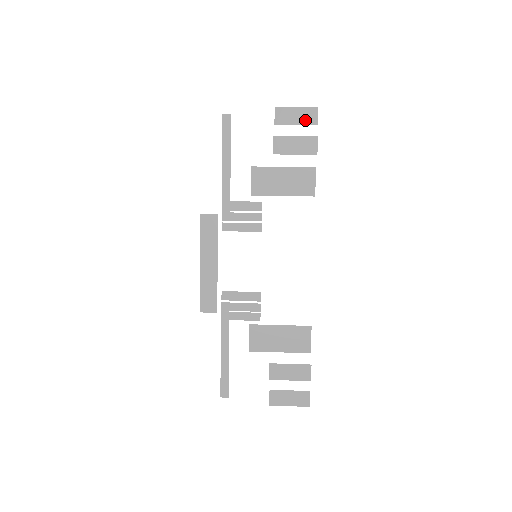
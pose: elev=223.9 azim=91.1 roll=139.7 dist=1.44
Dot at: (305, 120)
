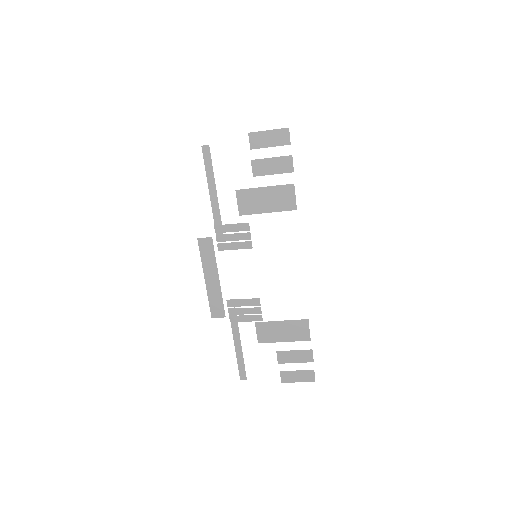
Dot at: (278, 141)
